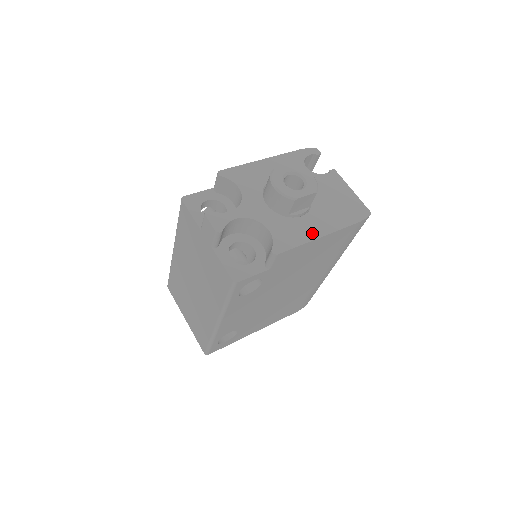
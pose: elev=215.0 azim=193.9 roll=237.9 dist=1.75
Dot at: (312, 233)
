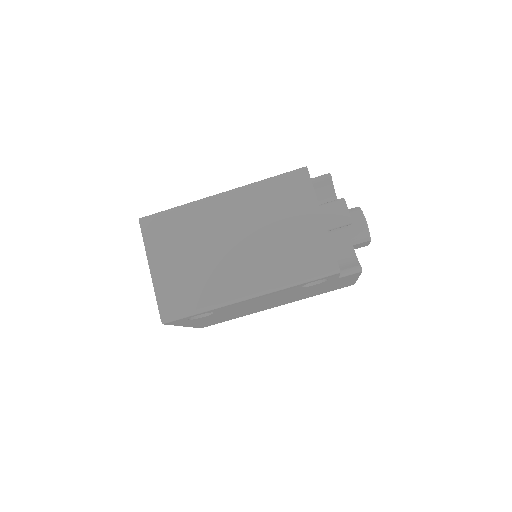
Dot at: occluded
